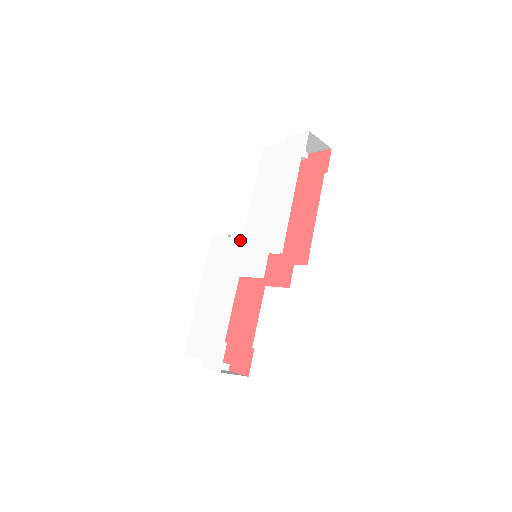
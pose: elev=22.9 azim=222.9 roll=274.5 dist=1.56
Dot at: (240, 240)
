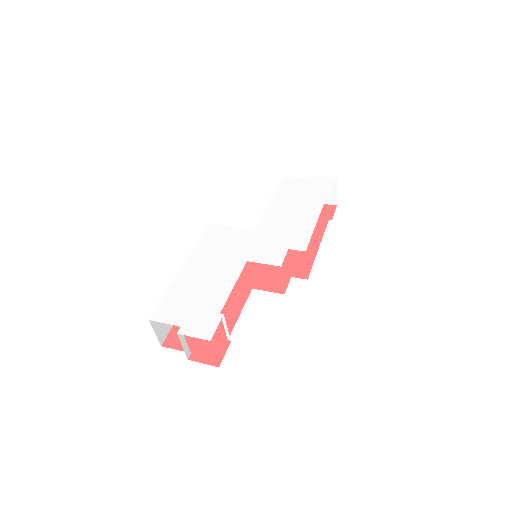
Dot at: (250, 233)
